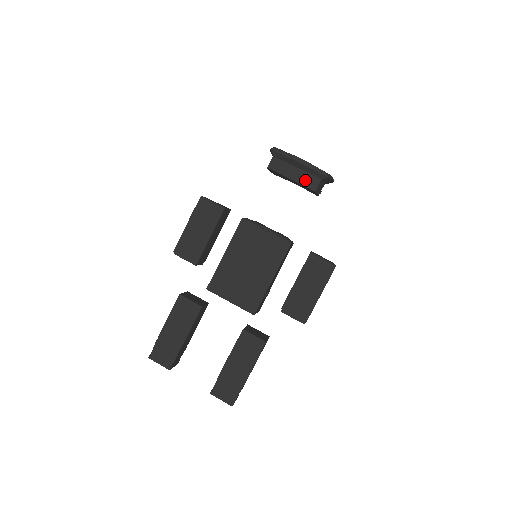
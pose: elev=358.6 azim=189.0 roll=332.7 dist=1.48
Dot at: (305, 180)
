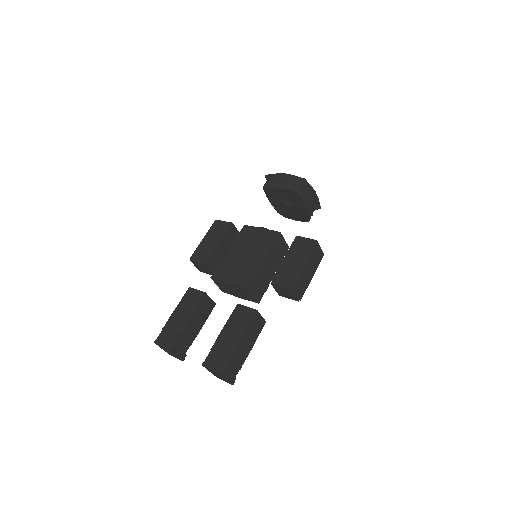
Dot at: (289, 187)
